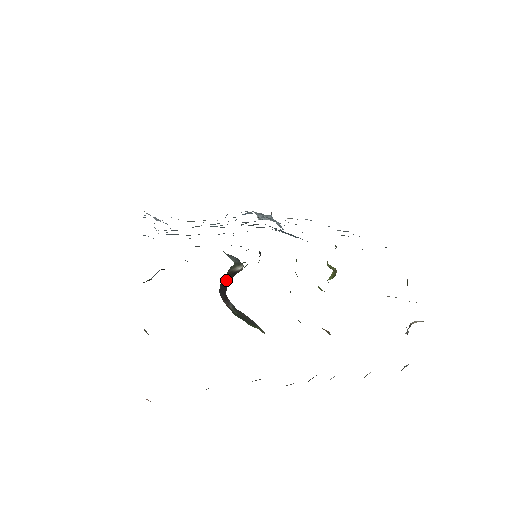
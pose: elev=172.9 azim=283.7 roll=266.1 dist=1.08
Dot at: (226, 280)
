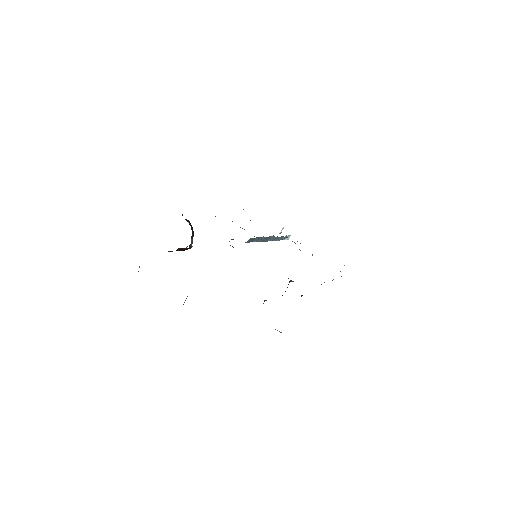
Dot at: occluded
